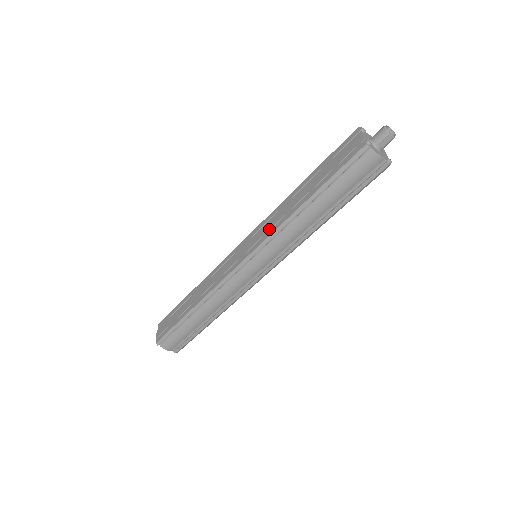
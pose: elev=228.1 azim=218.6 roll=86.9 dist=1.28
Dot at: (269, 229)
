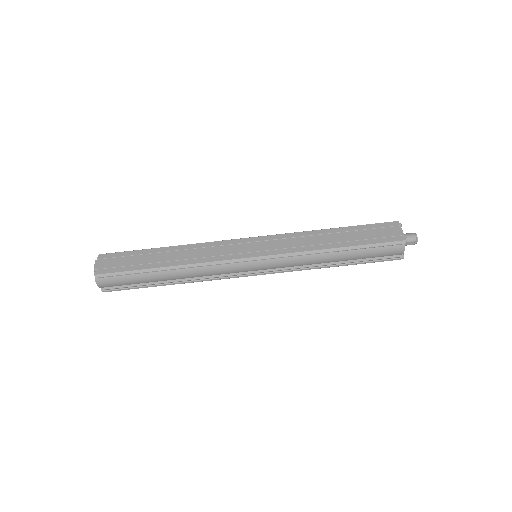
Dot at: (292, 247)
